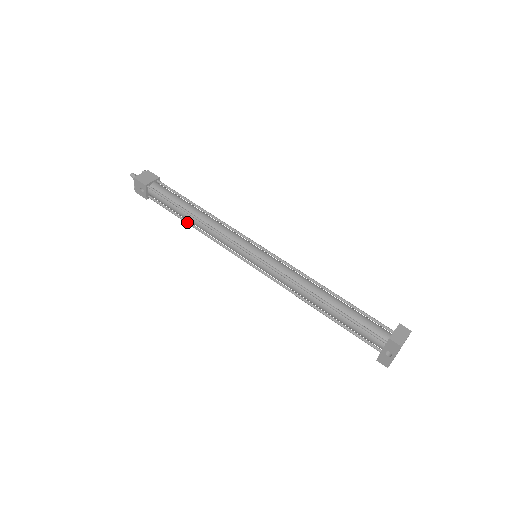
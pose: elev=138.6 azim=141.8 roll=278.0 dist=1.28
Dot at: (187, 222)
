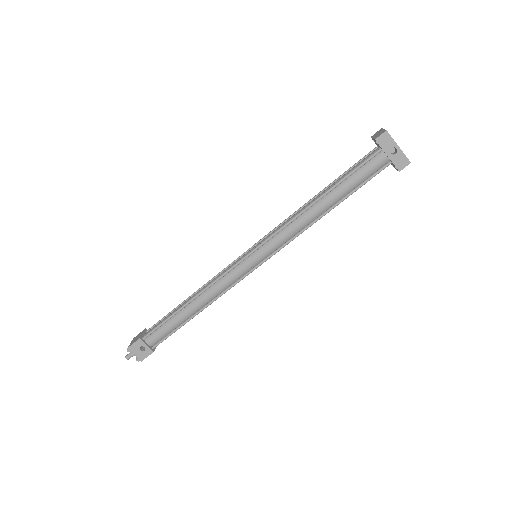
Dot at: (193, 315)
